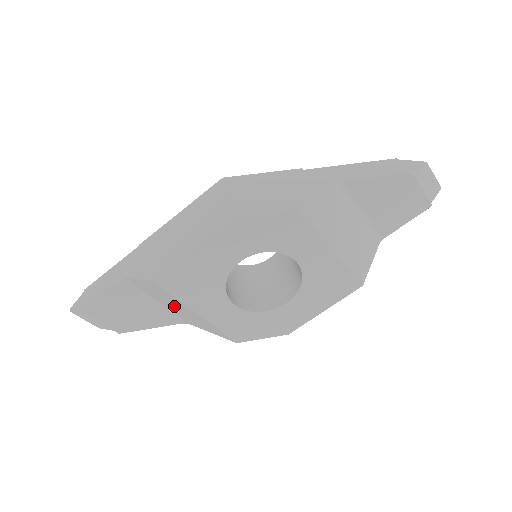
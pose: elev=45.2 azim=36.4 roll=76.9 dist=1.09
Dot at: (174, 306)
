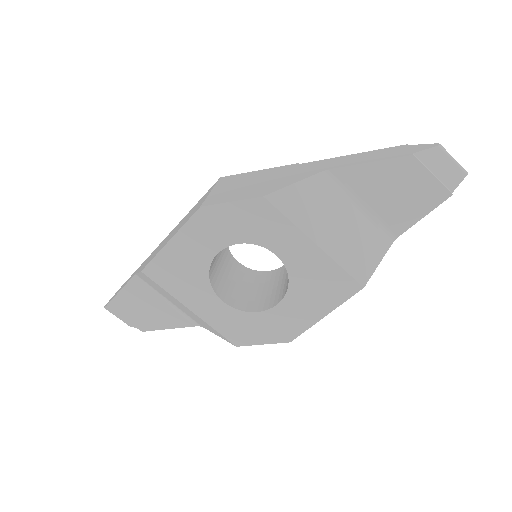
Dot at: (176, 303)
